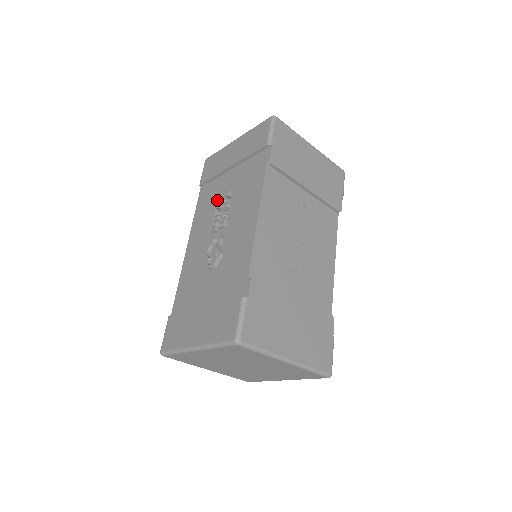
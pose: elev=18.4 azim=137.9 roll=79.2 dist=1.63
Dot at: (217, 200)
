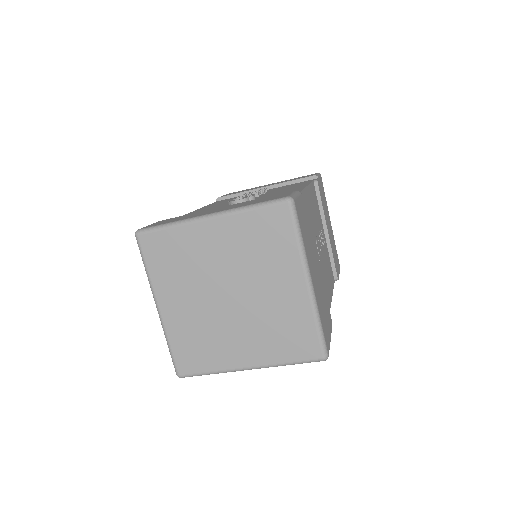
Dot at: occluded
